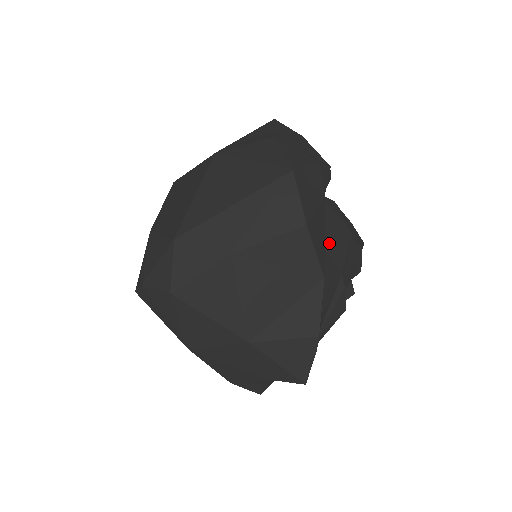
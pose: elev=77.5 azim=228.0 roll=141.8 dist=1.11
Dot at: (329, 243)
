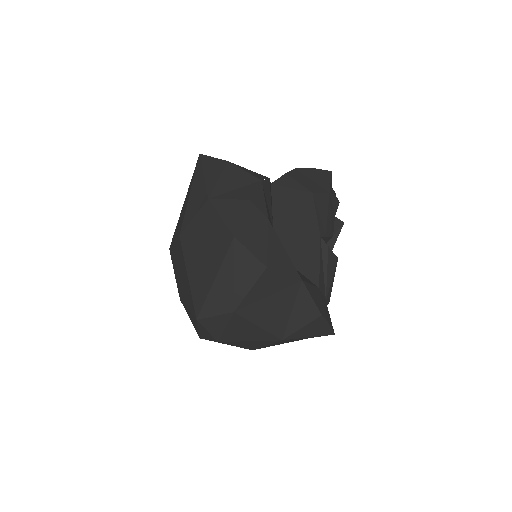
Dot at: (298, 223)
